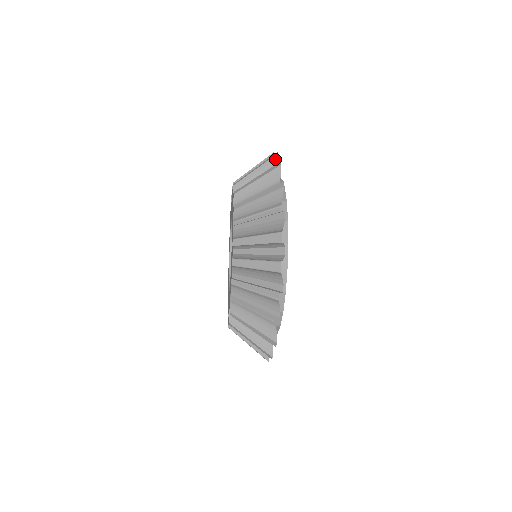
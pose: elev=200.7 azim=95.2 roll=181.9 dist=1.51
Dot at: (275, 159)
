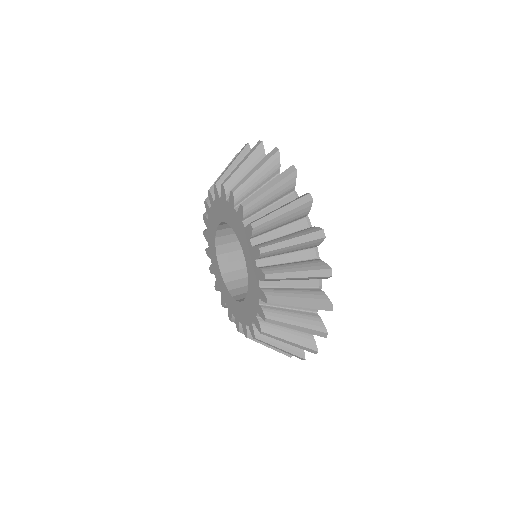
Dot at: (308, 206)
